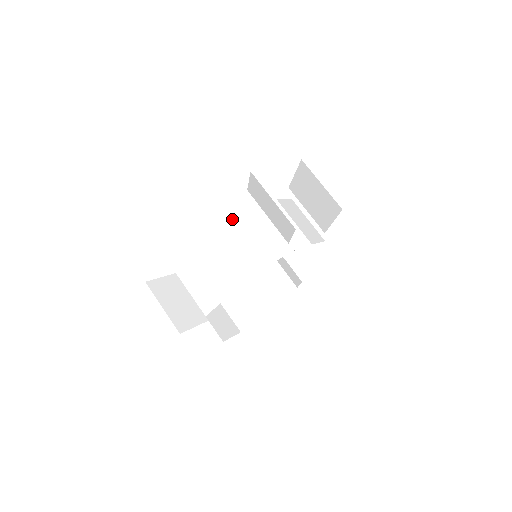
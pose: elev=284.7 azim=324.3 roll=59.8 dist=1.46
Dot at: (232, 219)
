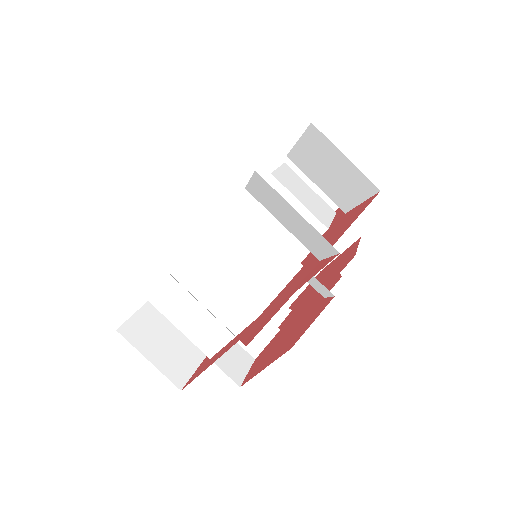
Dot at: (223, 225)
